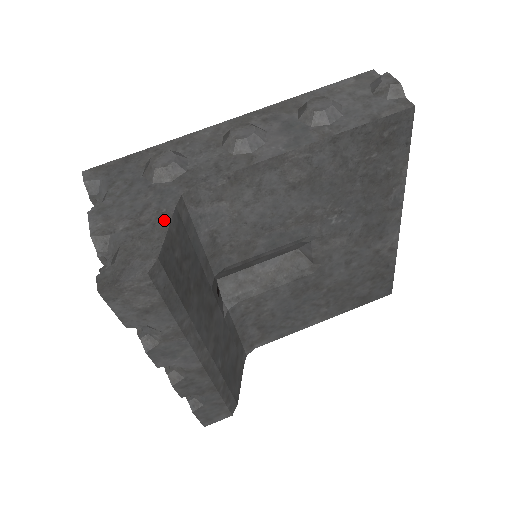
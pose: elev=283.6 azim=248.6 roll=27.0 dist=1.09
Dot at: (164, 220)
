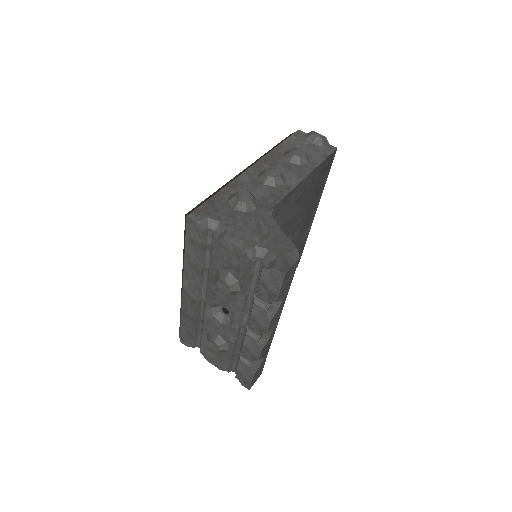
Dot at: (278, 230)
